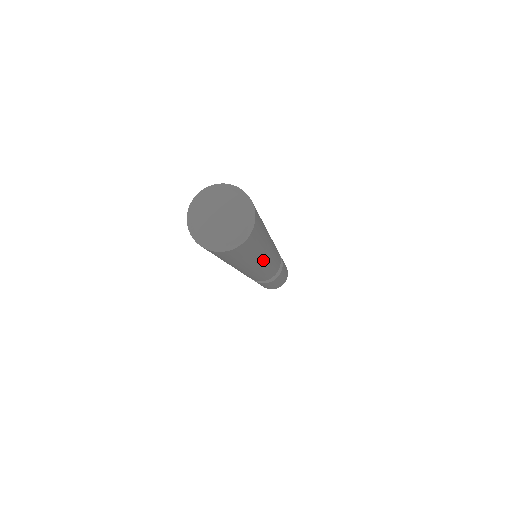
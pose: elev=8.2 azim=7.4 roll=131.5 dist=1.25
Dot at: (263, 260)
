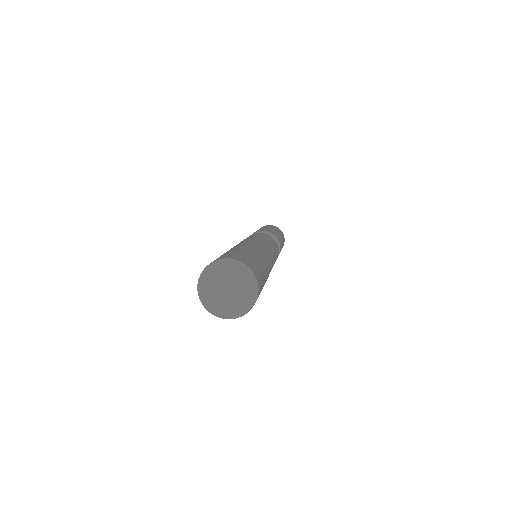
Dot at: (270, 267)
